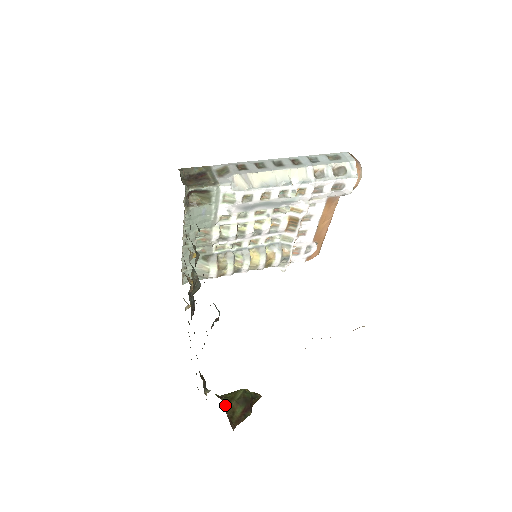
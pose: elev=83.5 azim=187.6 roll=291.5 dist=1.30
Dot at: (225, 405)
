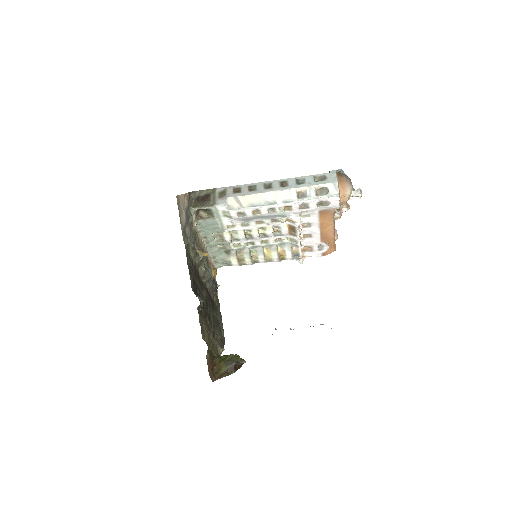
Dot at: (215, 363)
